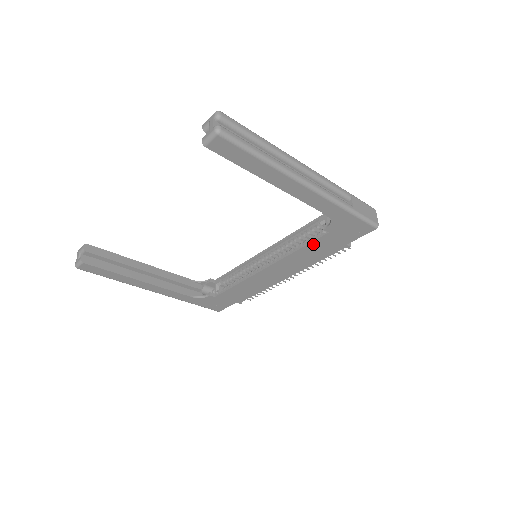
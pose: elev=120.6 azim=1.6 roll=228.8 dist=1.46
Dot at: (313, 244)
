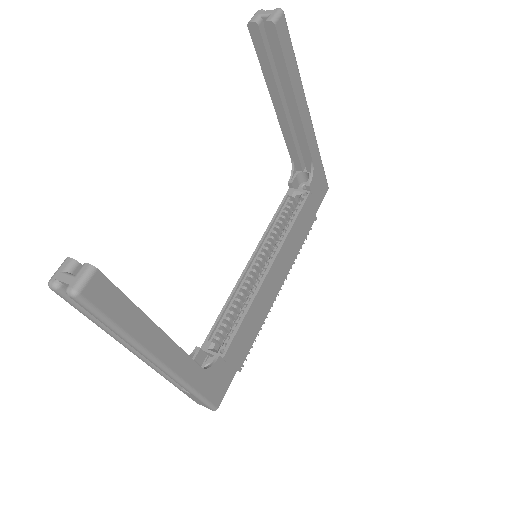
Dot at: (301, 213)
